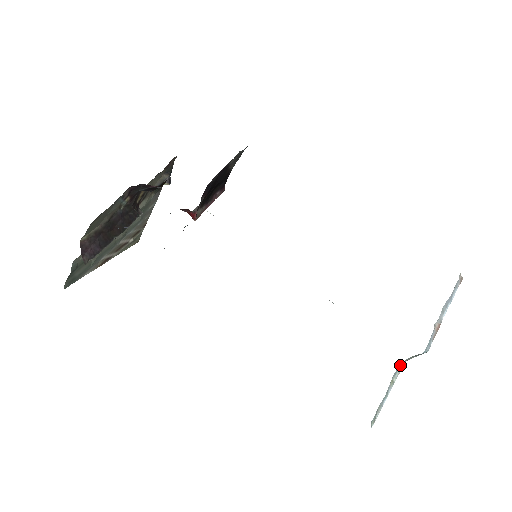
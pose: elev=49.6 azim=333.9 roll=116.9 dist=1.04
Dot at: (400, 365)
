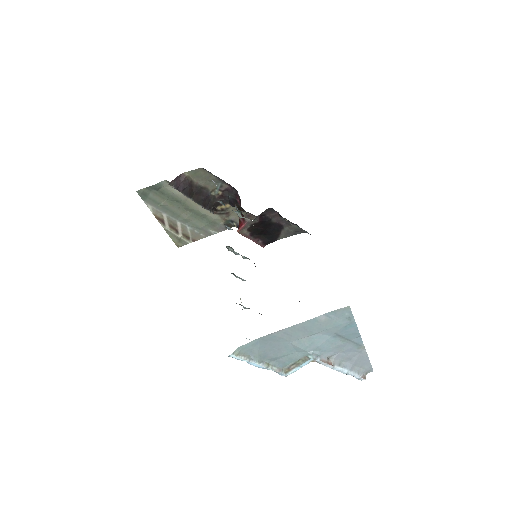
Dot at: (281, 367)
